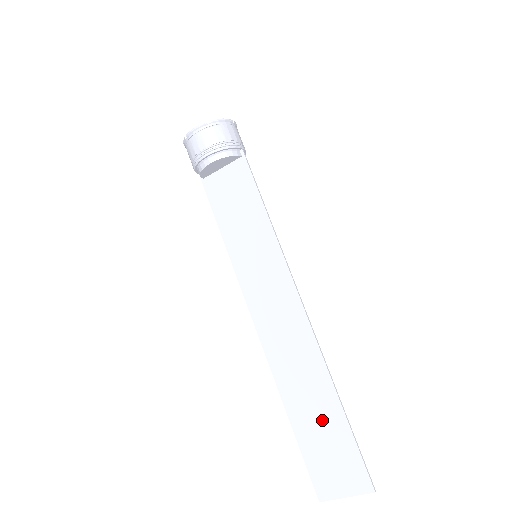
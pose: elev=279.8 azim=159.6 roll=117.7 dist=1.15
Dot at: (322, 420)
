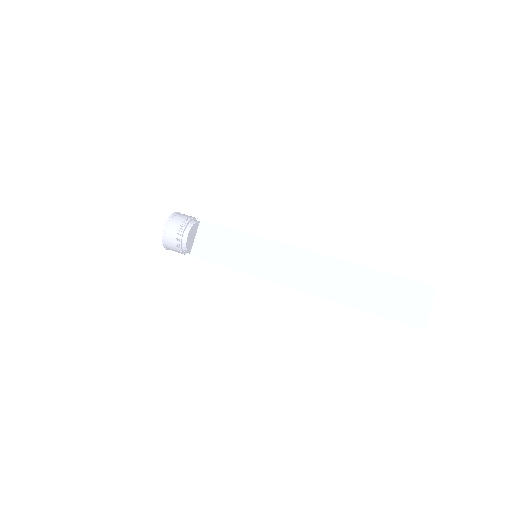
Dot at: (375, 288)
